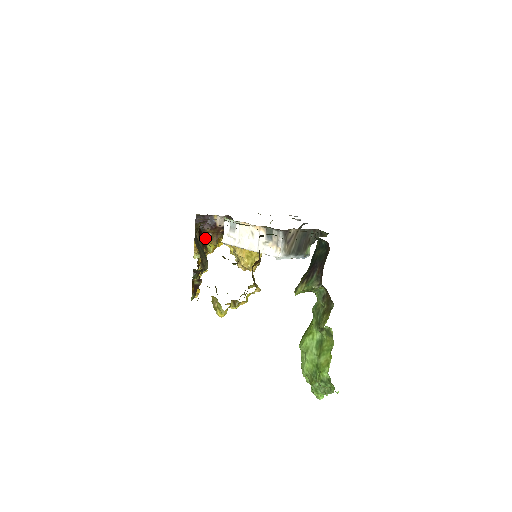
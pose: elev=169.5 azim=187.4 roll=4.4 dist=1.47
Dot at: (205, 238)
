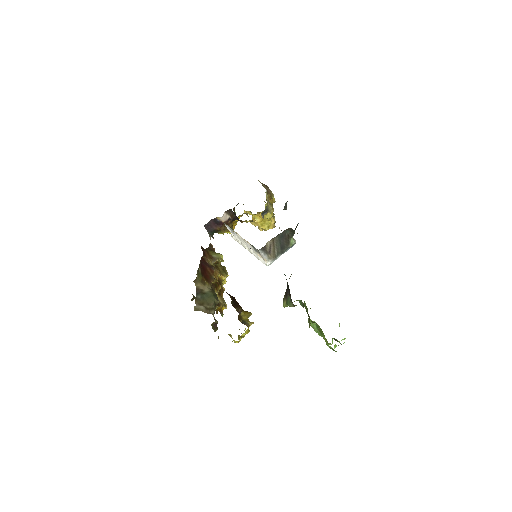
Dot at: (221, 232)
